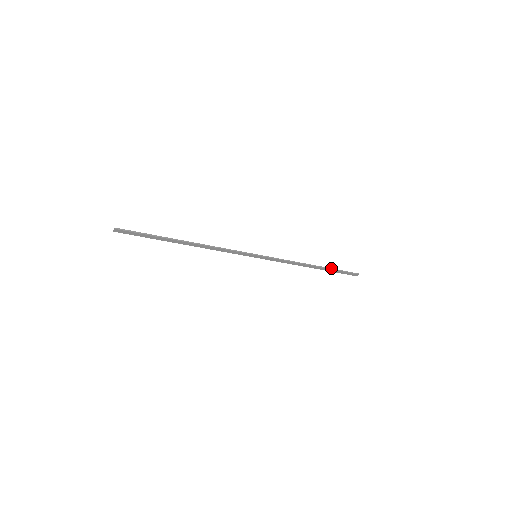
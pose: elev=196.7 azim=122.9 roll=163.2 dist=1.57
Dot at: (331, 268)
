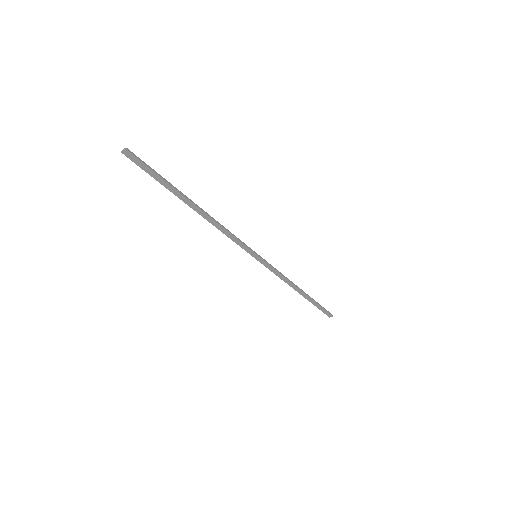
Dot at: occluded
